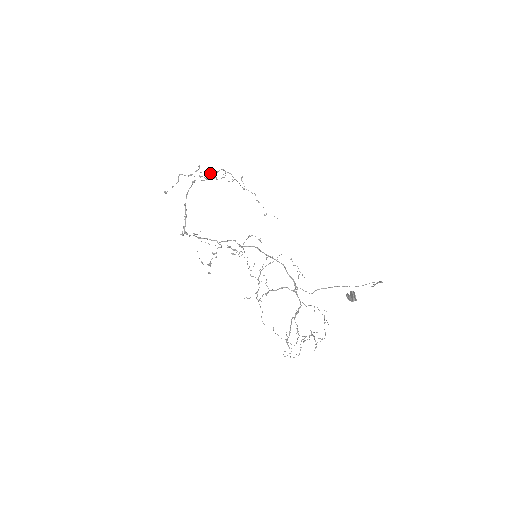
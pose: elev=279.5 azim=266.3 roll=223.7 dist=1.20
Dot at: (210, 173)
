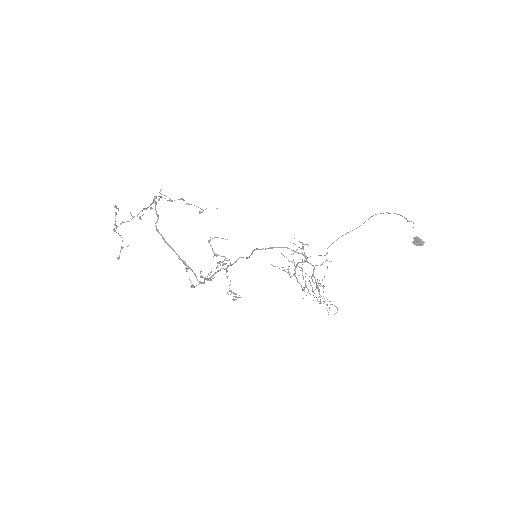
Dot at: (150, 209)
